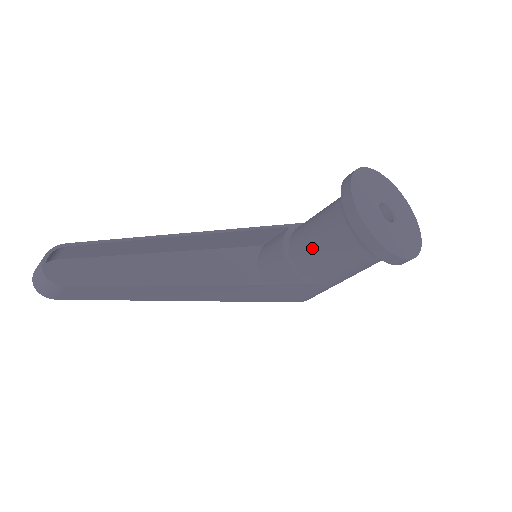
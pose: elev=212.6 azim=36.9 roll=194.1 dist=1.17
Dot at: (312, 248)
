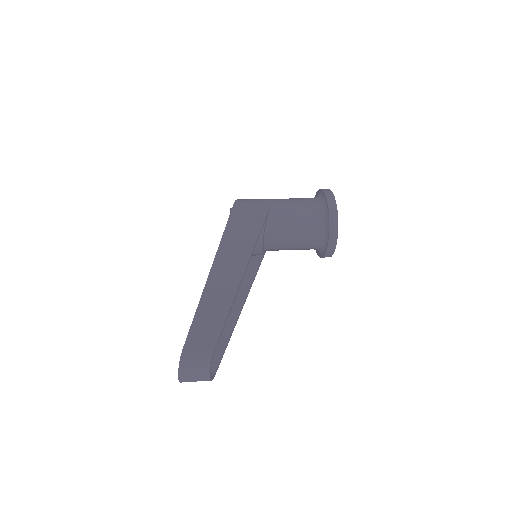
Dot at: (285, 244)
